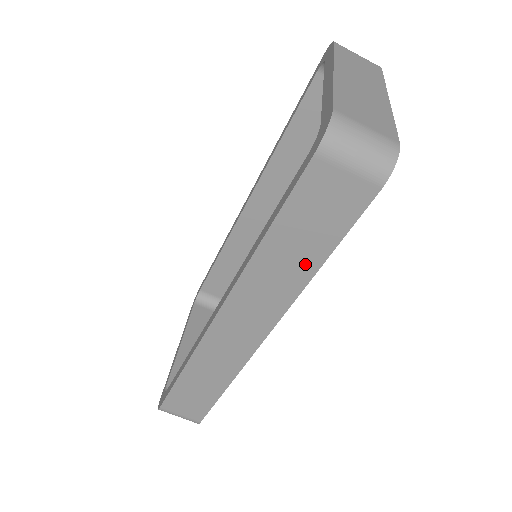
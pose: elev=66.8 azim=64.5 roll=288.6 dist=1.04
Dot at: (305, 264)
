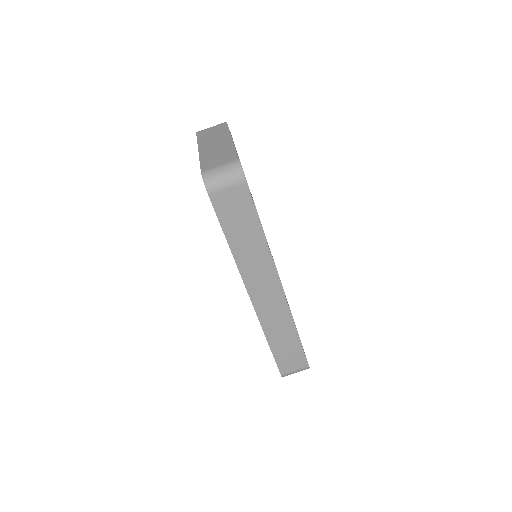
Dot at: (256, 238)
